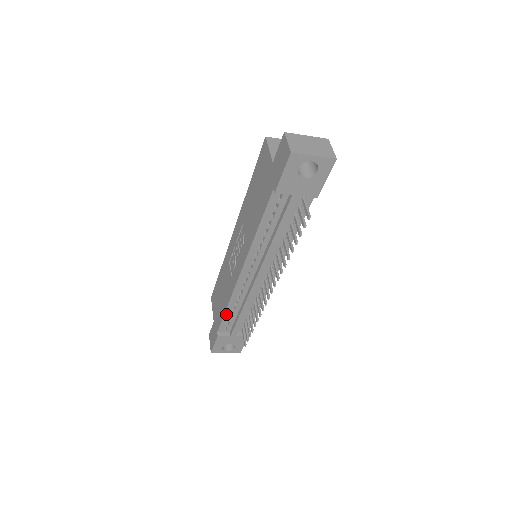
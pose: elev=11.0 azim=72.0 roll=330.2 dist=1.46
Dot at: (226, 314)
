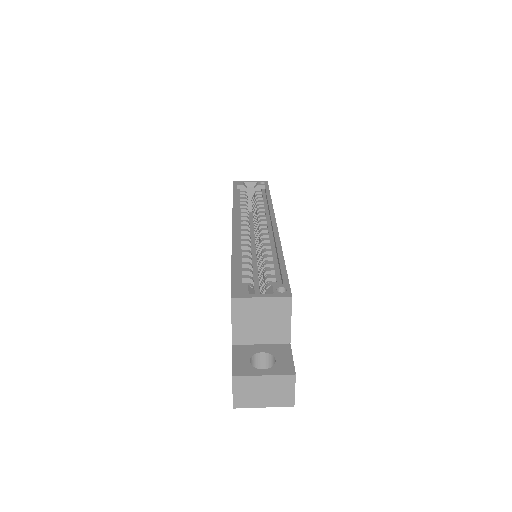
Dot at: occluded
